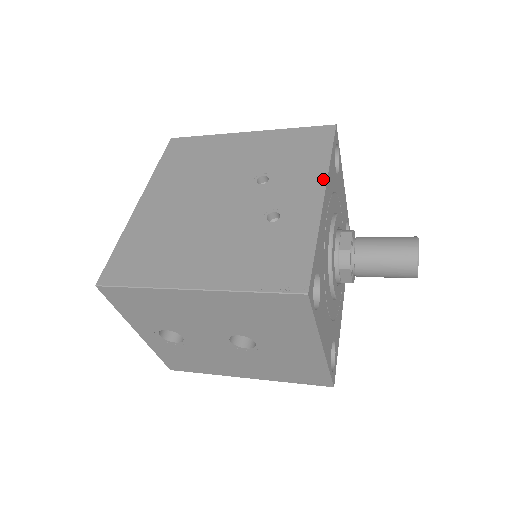
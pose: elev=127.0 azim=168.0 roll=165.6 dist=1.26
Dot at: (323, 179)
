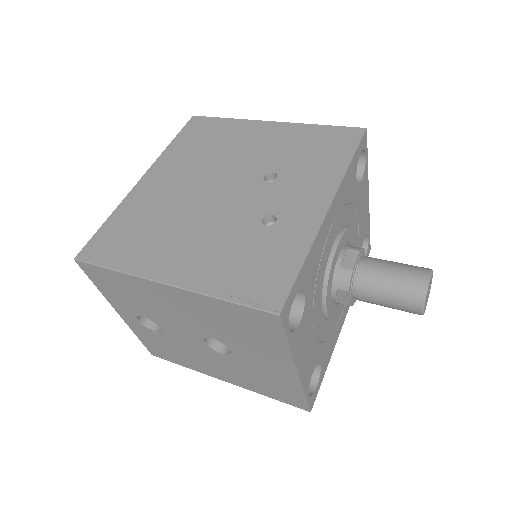
Dot at: (334, 187)
